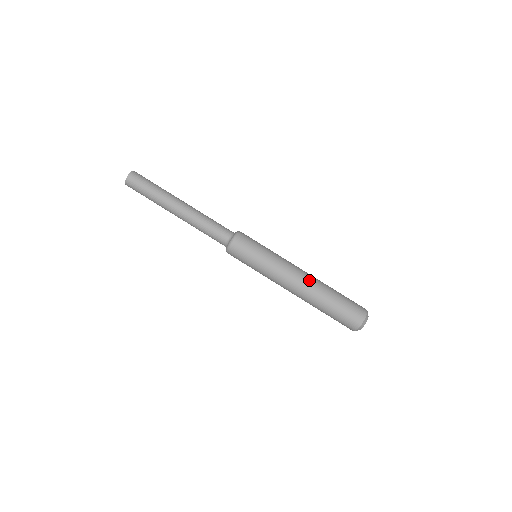
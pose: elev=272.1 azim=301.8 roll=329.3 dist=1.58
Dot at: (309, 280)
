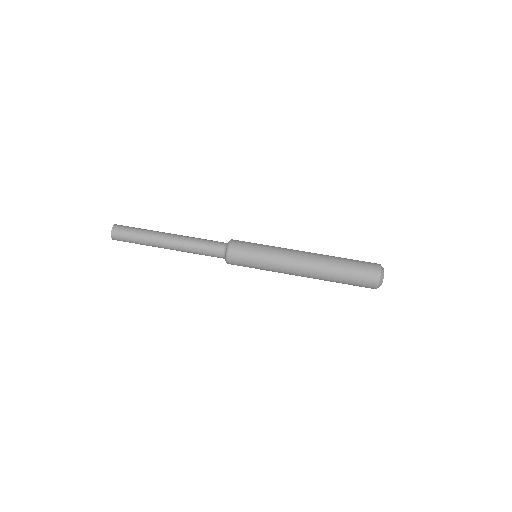
Dot at: occluded
